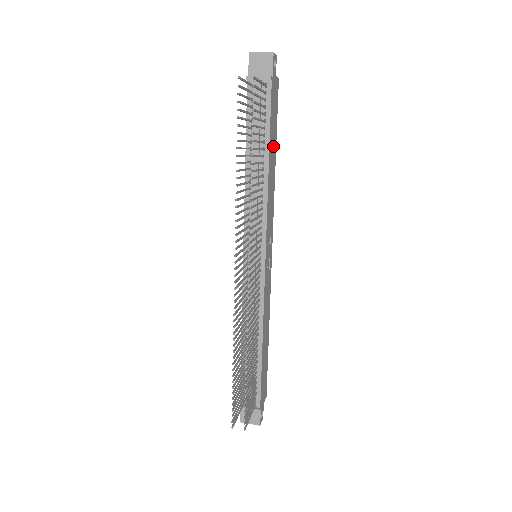
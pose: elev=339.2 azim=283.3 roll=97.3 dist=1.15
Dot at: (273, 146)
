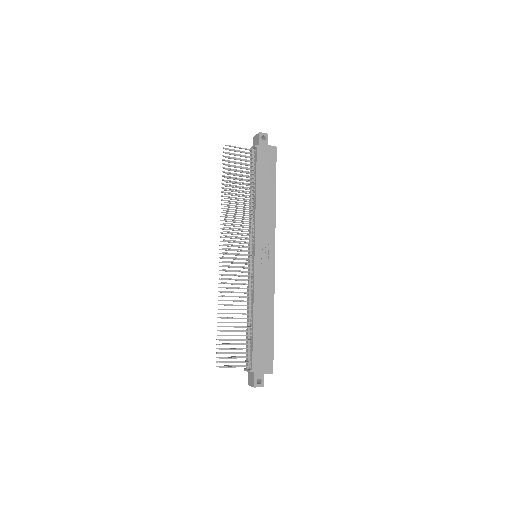
Dot at: (268, 185)
